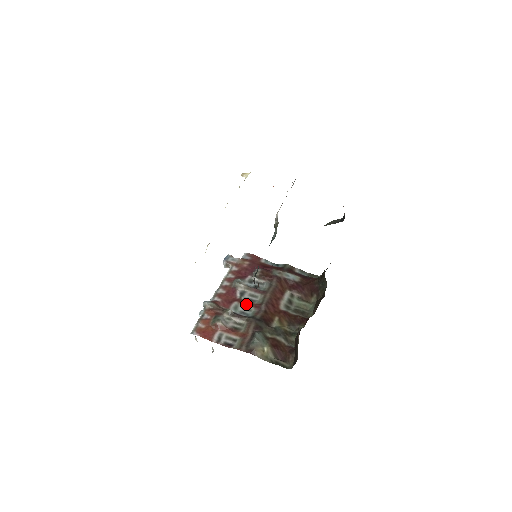
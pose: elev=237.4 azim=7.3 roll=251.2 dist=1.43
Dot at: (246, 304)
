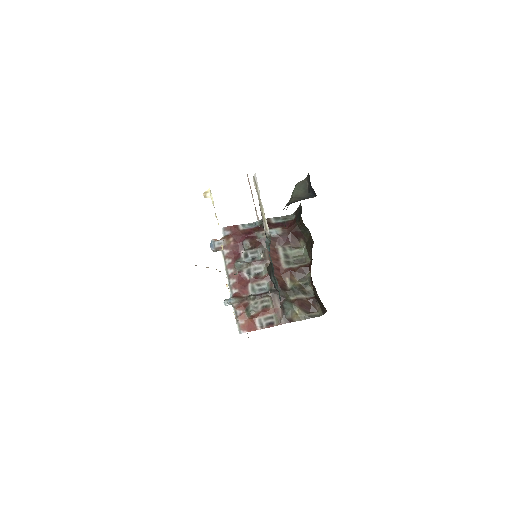
Dot at: (258, 281)
